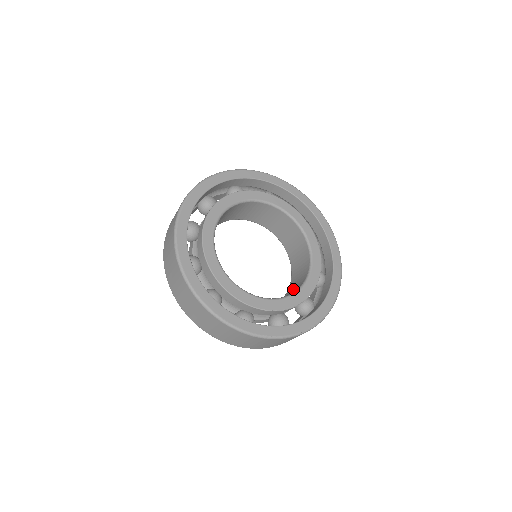
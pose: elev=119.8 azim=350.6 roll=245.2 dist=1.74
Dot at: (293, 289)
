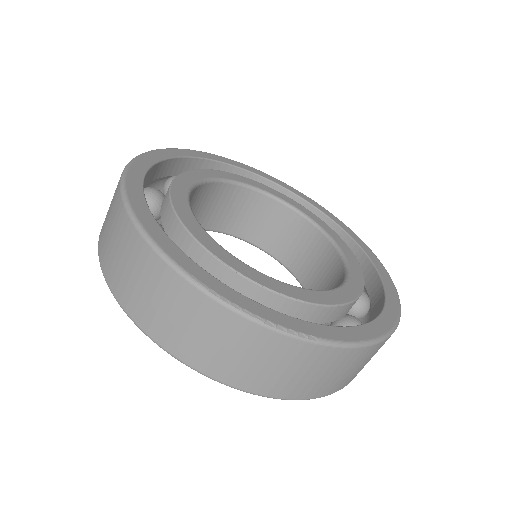
Dot at: occluded
